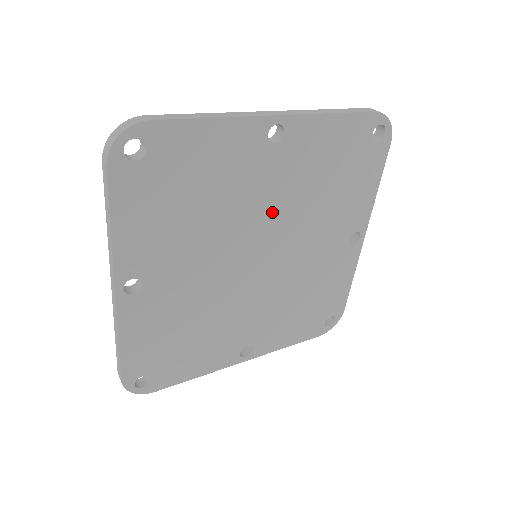
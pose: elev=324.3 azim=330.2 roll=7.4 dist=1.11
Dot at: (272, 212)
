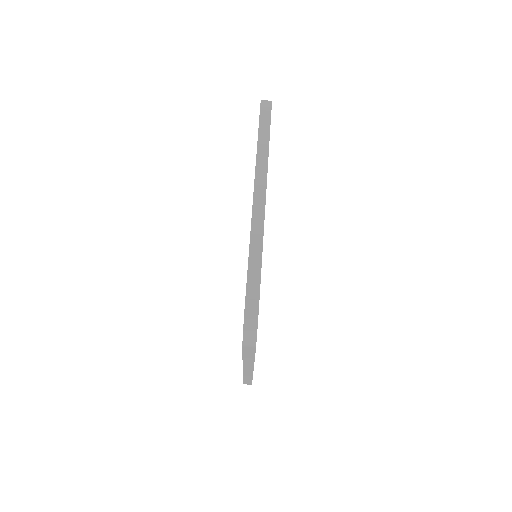
Dot at: occluded
